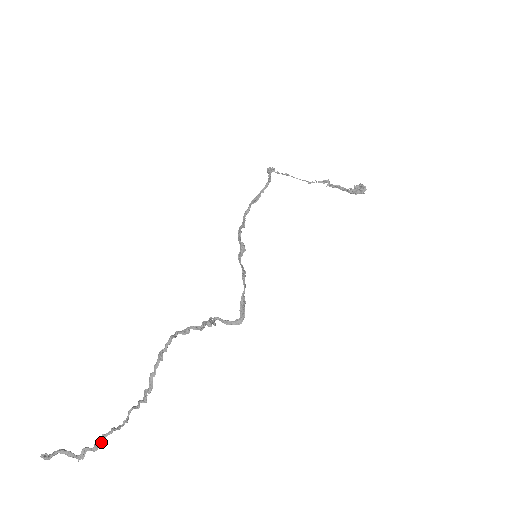
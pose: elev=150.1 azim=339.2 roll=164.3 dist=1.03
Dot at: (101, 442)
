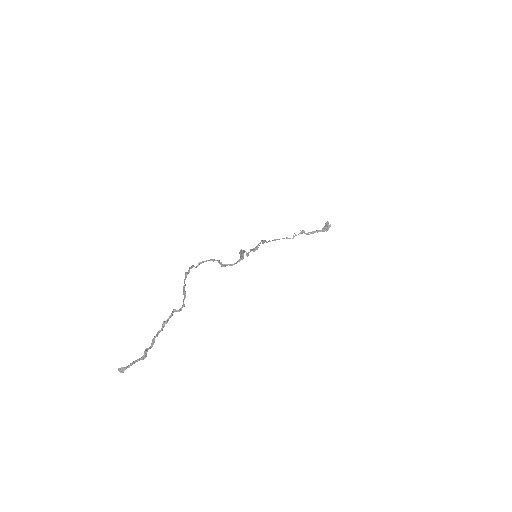
Dot at: (156, 336)
